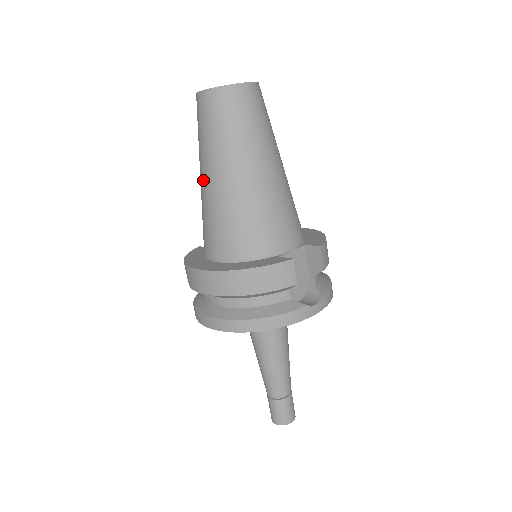
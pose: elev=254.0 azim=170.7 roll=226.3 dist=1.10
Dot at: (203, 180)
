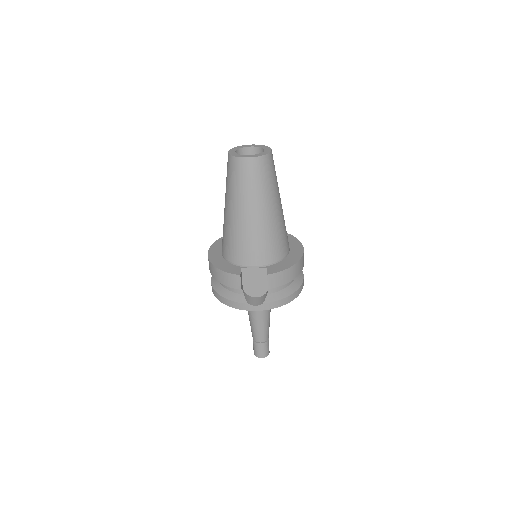
Dot at: occluded
